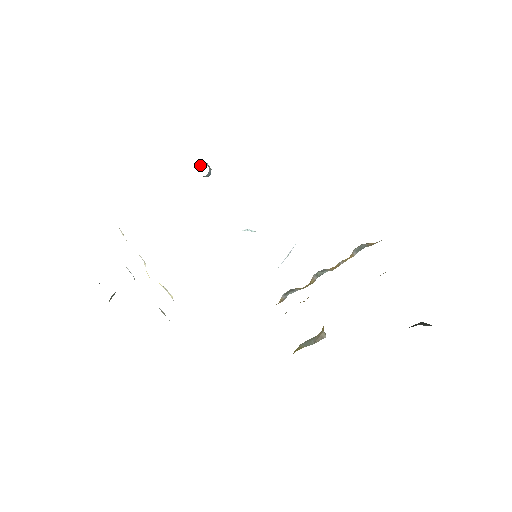
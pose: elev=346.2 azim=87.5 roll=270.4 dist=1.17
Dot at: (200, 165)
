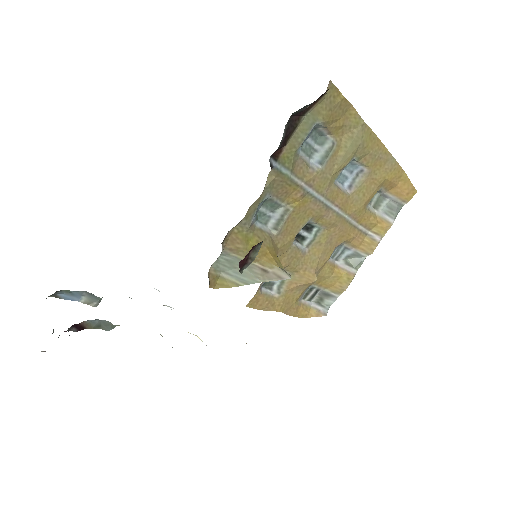
Dot at: occluded
